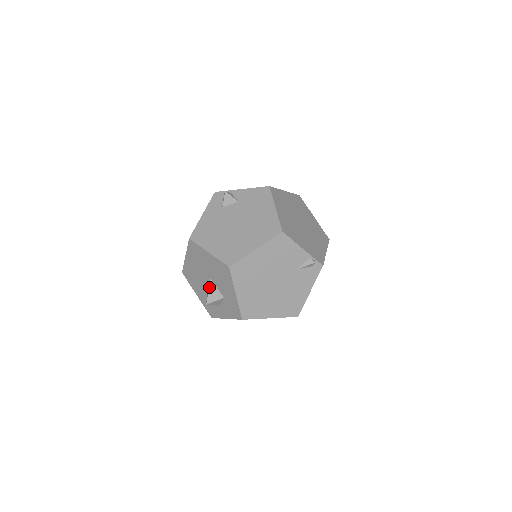
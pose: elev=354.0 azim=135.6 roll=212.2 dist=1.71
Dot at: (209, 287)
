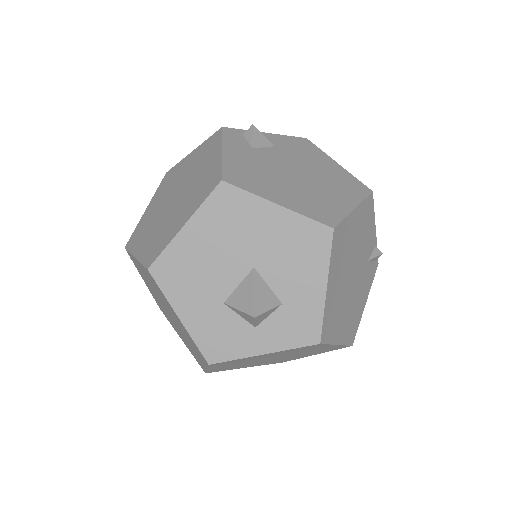
Dot at: (254, 282)
